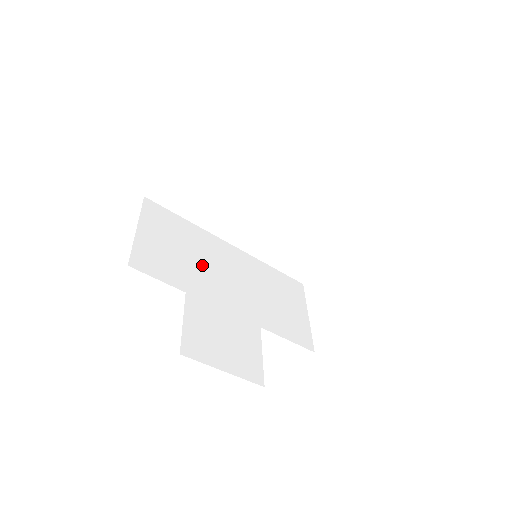
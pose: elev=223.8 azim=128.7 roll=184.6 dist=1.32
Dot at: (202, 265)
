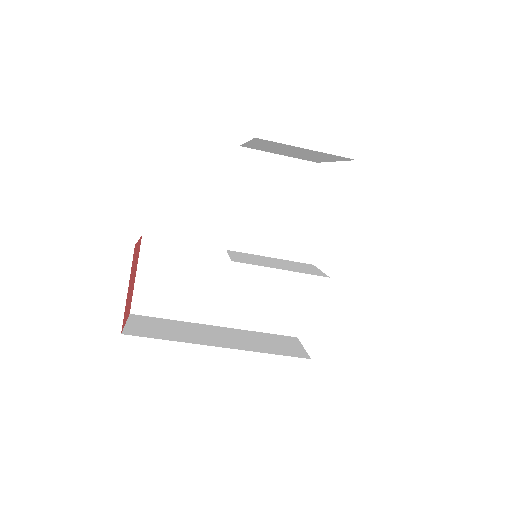
Dot at: (194, 288)
